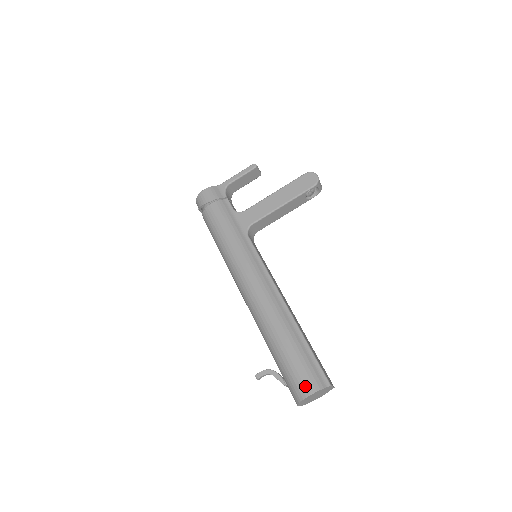
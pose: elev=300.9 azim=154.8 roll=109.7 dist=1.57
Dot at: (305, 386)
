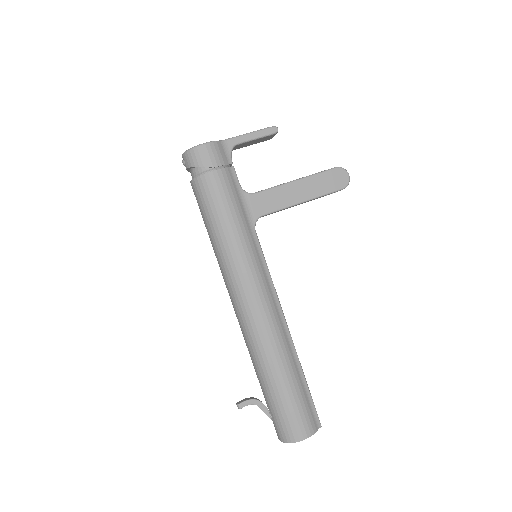
Dot at: (301, 430)
